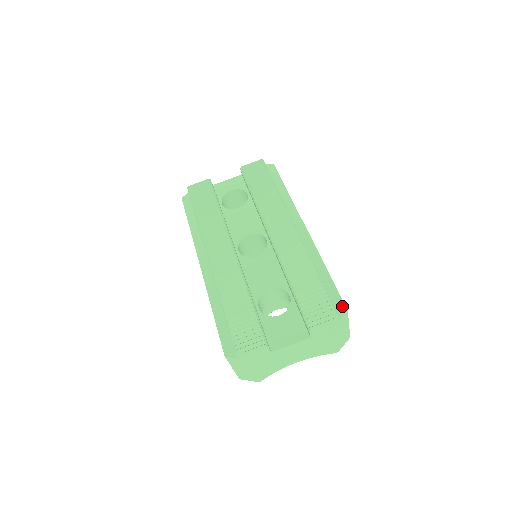
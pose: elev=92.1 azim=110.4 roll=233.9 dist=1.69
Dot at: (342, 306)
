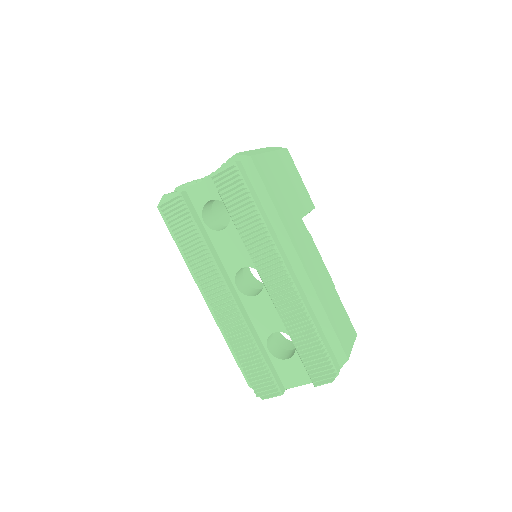
Dot at: (343, 356)
